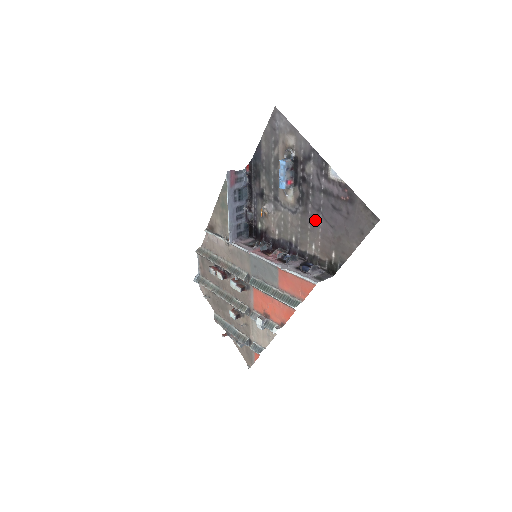
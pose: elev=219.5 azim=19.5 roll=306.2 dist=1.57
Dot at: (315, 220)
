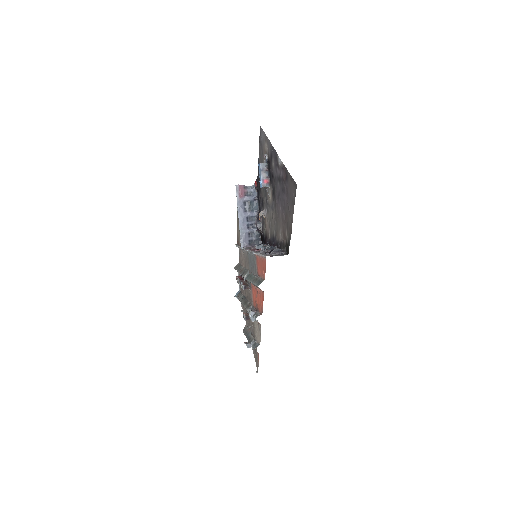
Dot at: (279, 208)
